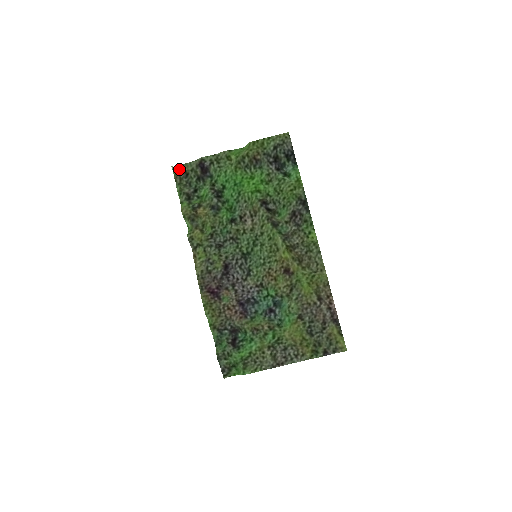
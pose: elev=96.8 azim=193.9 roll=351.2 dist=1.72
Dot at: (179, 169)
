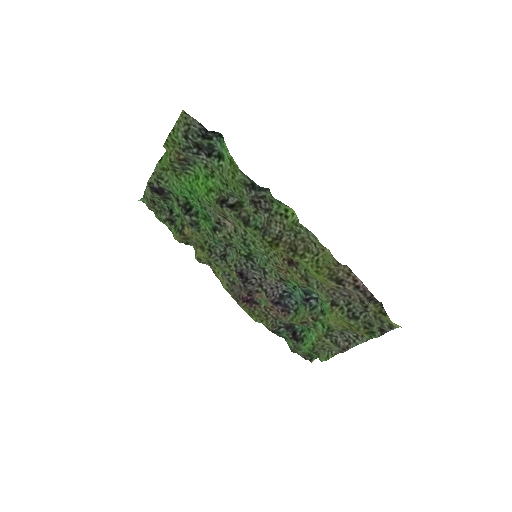
Dot at: (145, 199)
